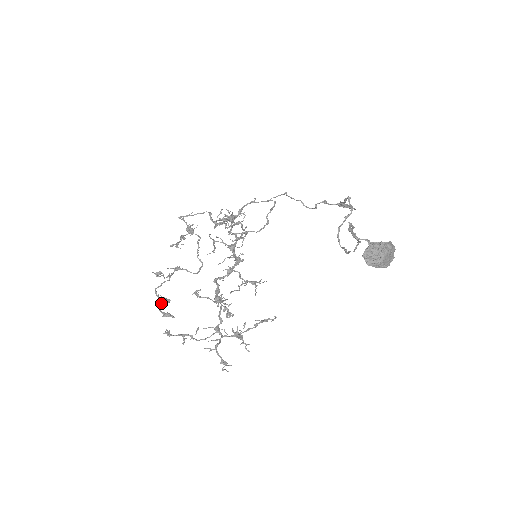
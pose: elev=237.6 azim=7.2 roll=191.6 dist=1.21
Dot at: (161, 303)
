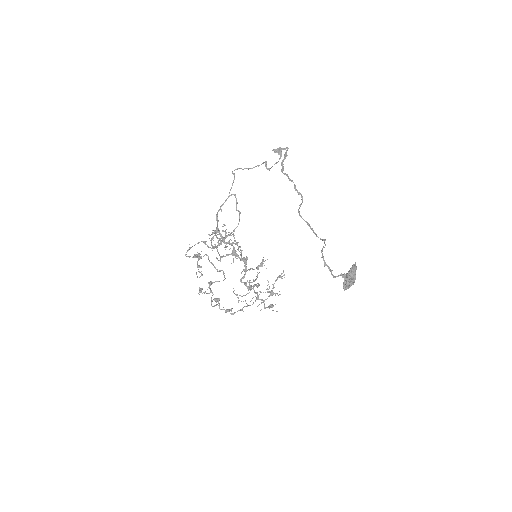
Dot at: occluded
